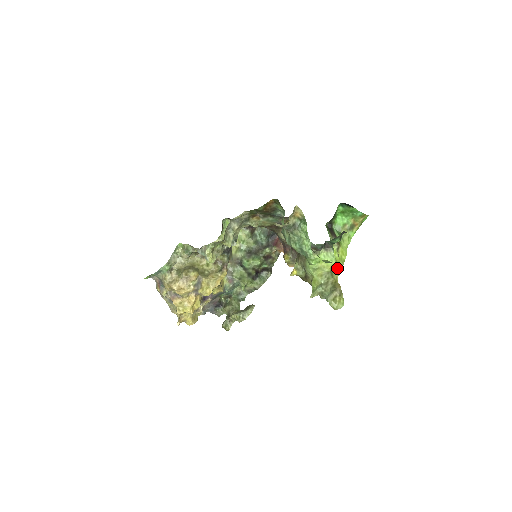
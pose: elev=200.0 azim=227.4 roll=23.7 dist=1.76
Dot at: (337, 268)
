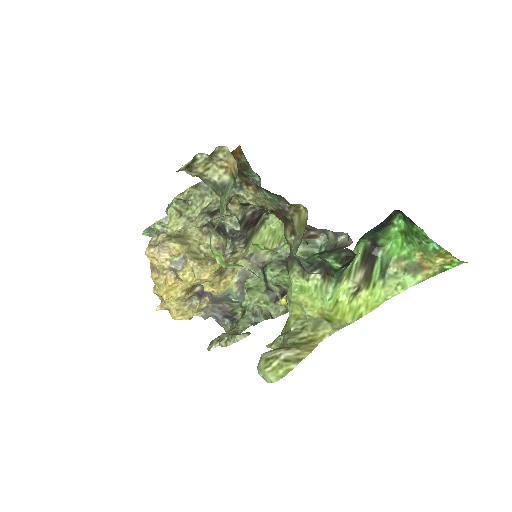
Dot at: (333, 320)
